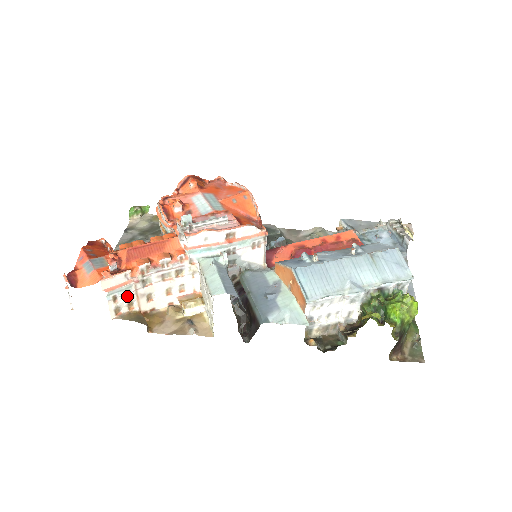
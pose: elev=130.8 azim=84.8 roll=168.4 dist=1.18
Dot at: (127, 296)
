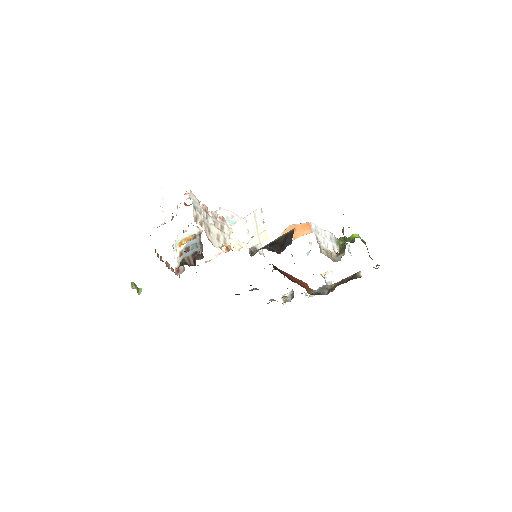
Dot at: (200, 216)
